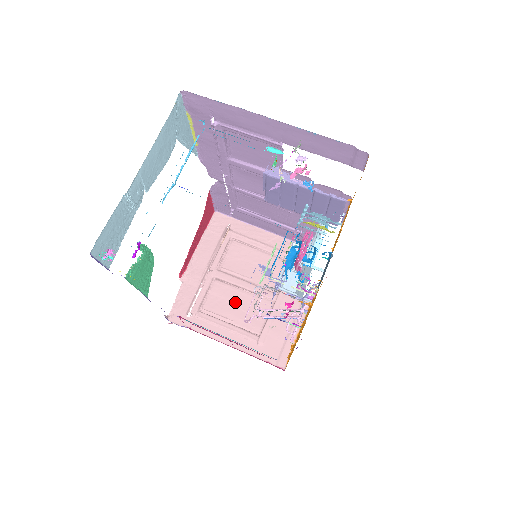
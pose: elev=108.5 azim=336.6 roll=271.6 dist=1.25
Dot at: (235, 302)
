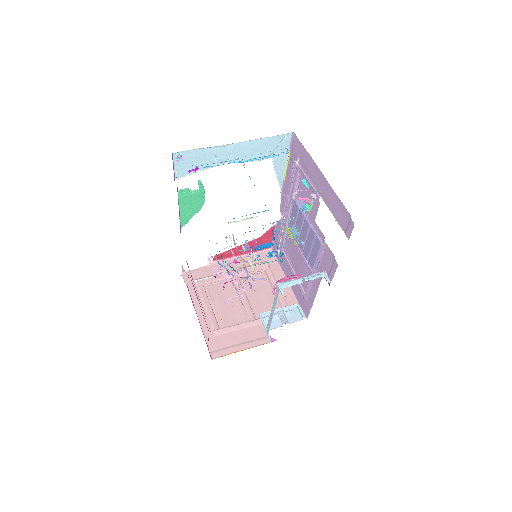
Dot at: (228, 300)
